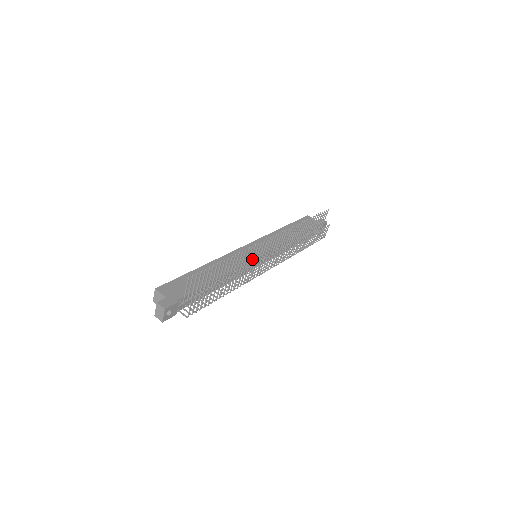
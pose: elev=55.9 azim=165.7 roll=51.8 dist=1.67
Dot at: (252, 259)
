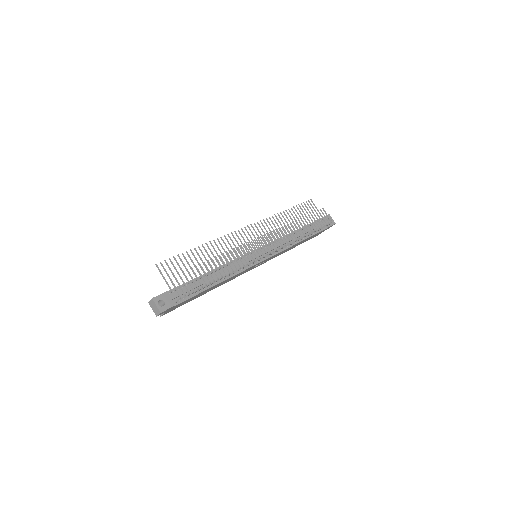
Dot at: occluded
